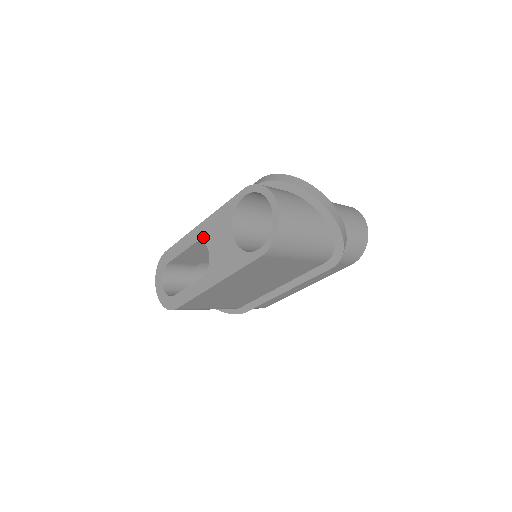
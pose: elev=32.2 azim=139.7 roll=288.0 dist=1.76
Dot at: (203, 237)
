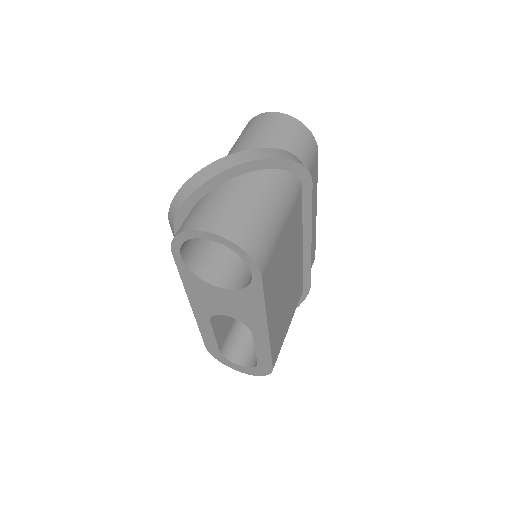
Dot at: (208, 313)
